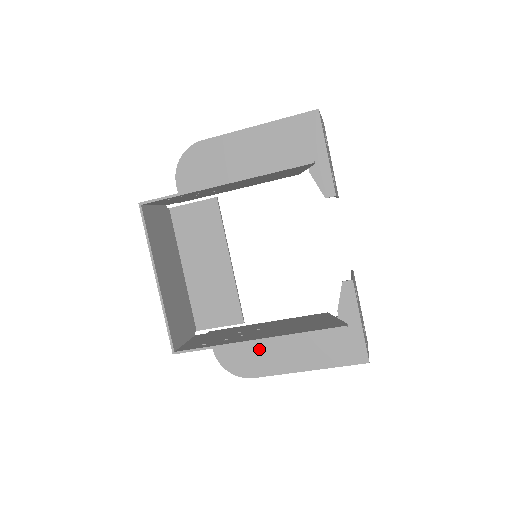
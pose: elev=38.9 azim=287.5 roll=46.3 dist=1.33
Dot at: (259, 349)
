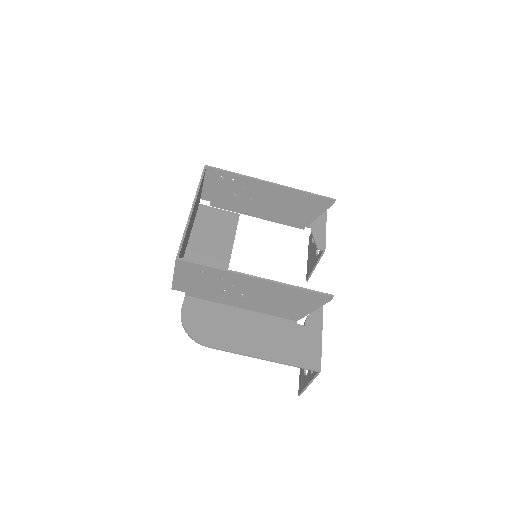
Dot at: (226, 324)
